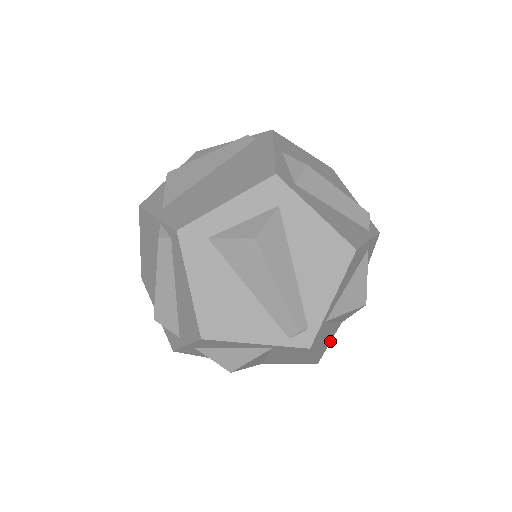
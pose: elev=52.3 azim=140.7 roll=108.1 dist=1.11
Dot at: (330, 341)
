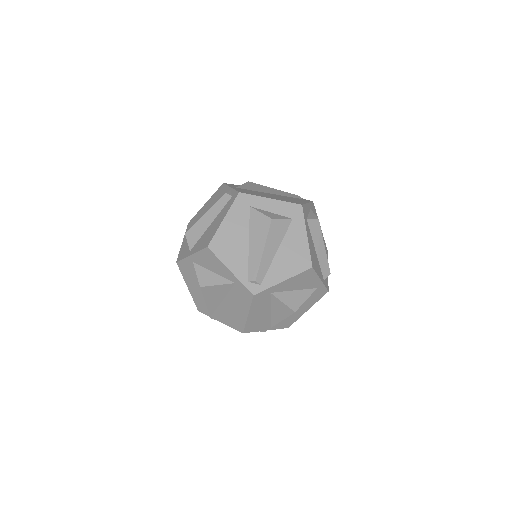
Dot at: (258, 330)
